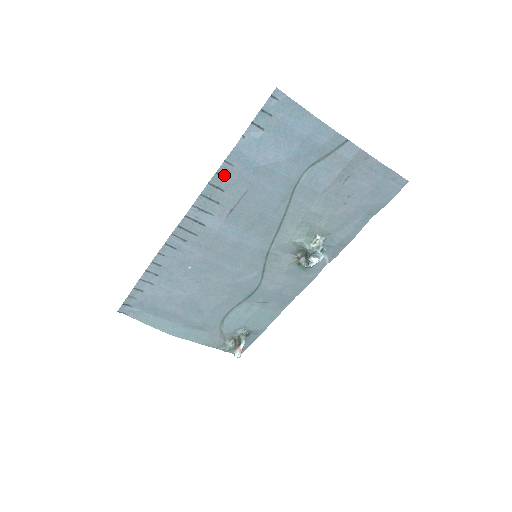
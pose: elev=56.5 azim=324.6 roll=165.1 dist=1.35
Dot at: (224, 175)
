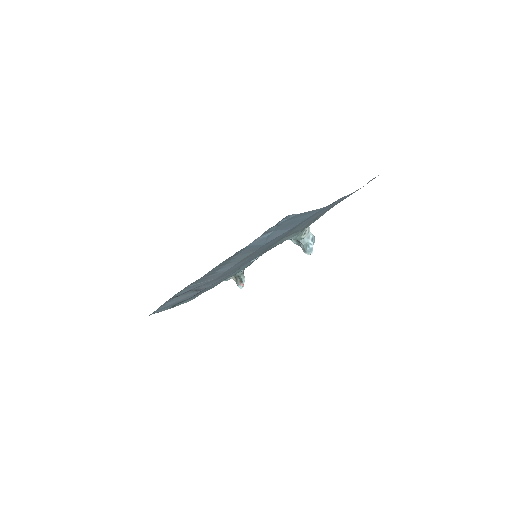
Dot at: (235, 255)
